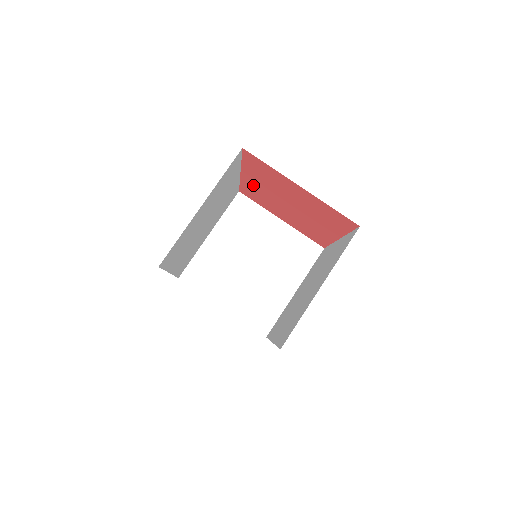
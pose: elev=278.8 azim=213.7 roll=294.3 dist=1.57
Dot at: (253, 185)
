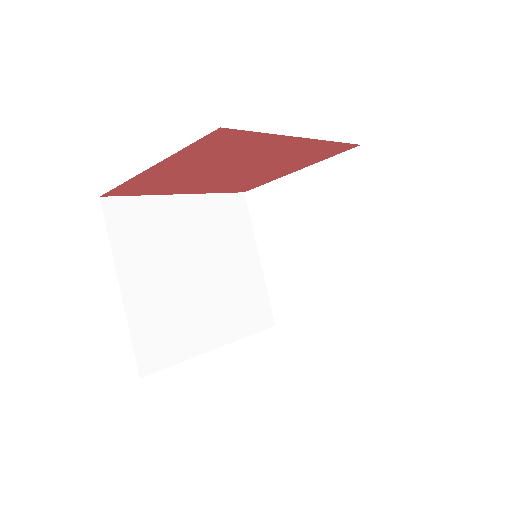
Dot at: (208, 188)
